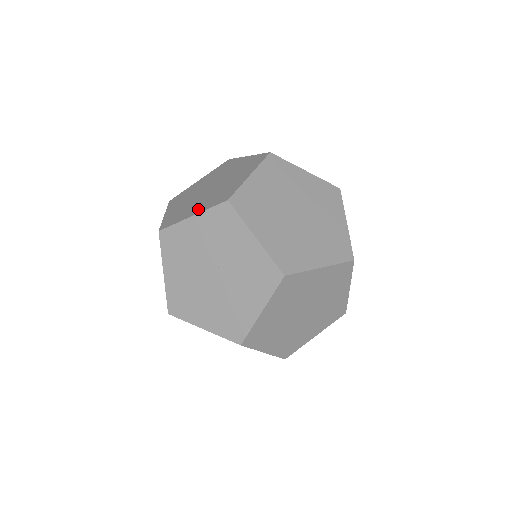
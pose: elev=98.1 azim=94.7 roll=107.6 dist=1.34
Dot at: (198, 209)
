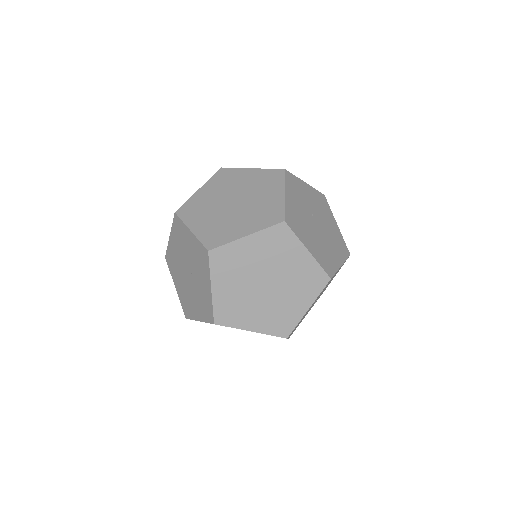
Dot at: (199, 227)
